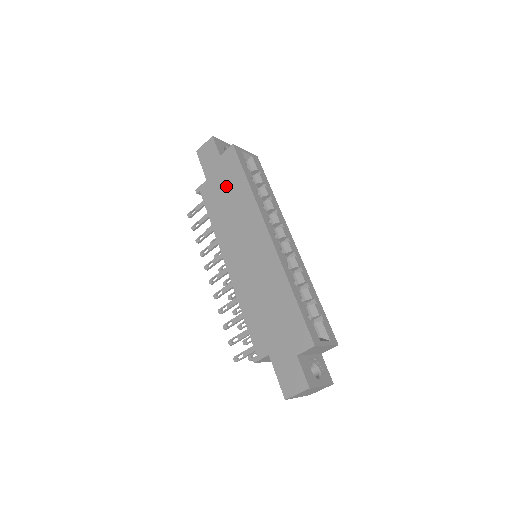
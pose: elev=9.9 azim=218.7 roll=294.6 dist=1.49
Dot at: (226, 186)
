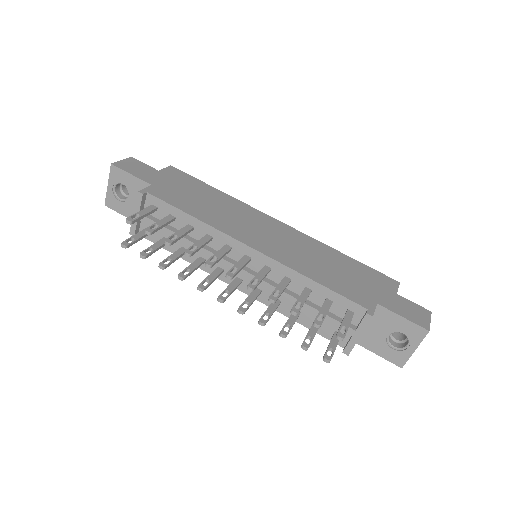
Dot at: (190, 190)
